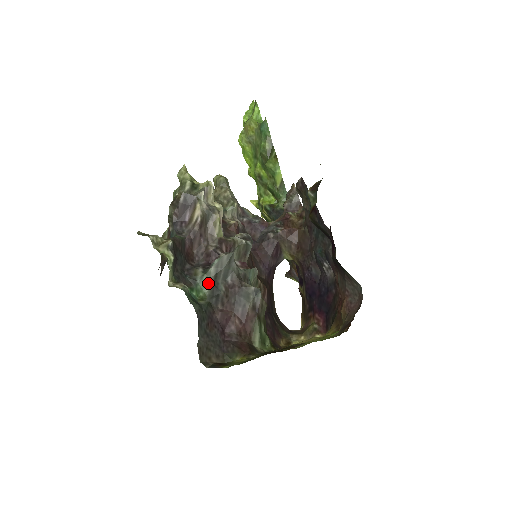
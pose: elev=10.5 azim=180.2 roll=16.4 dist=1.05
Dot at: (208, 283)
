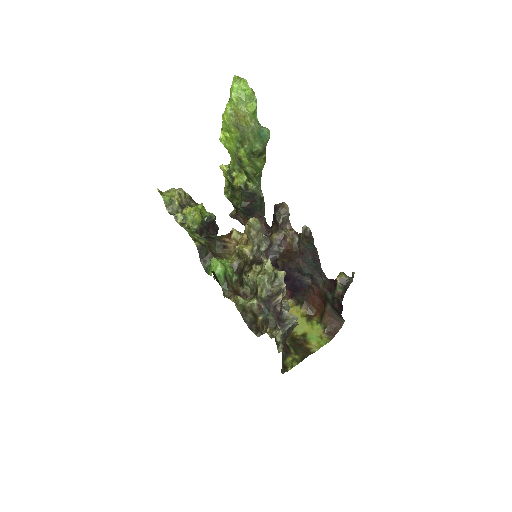
Dot at: (283, 334)
